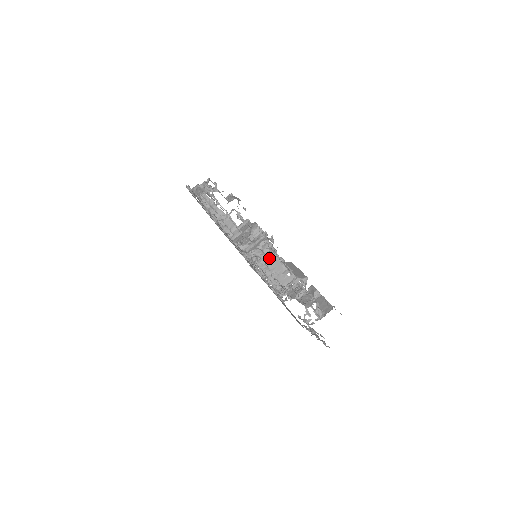
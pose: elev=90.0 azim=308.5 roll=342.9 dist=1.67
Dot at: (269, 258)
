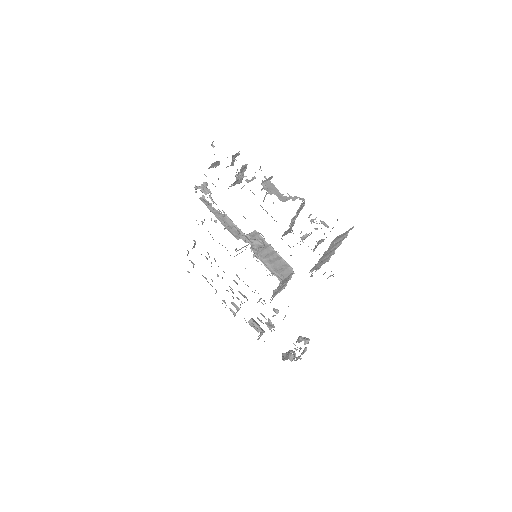
Dot at: (265, 182)
